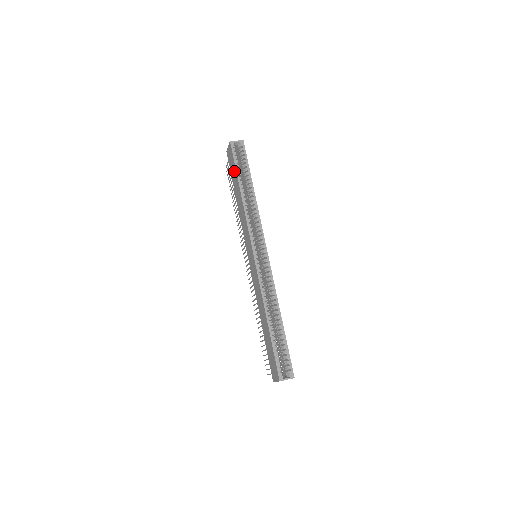
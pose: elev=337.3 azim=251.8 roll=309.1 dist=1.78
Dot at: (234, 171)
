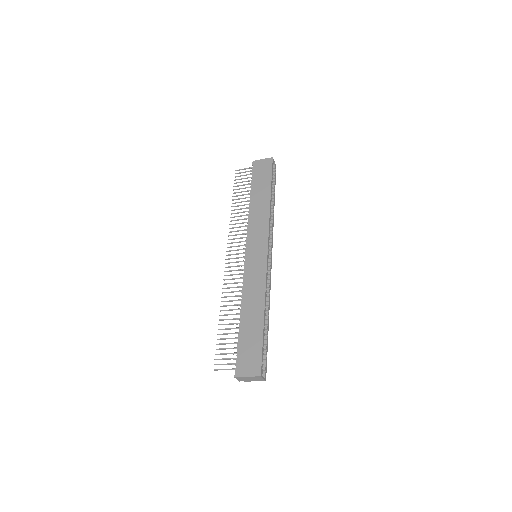
Dot at: (266, 180)
